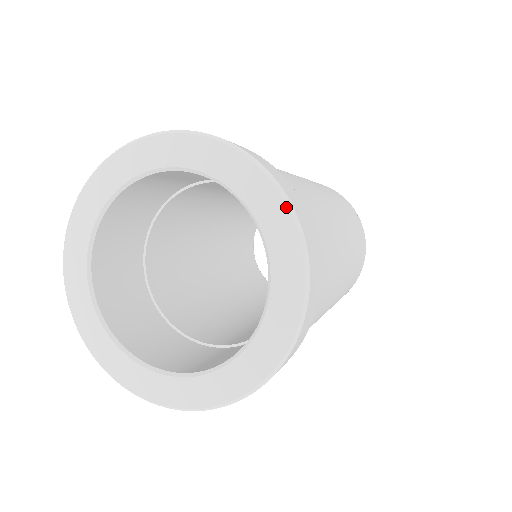
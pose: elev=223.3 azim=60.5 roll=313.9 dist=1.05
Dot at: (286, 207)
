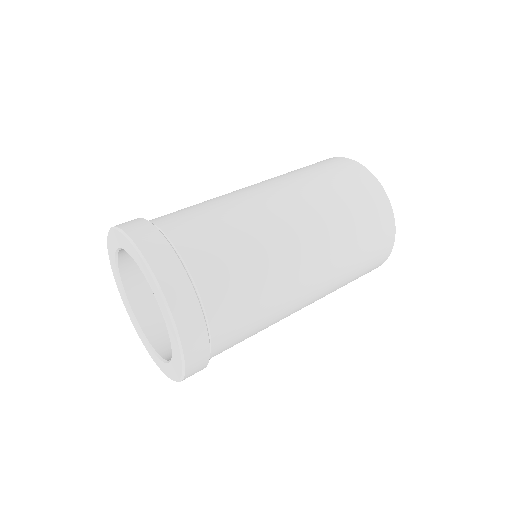
Dot at: (159, 291)
